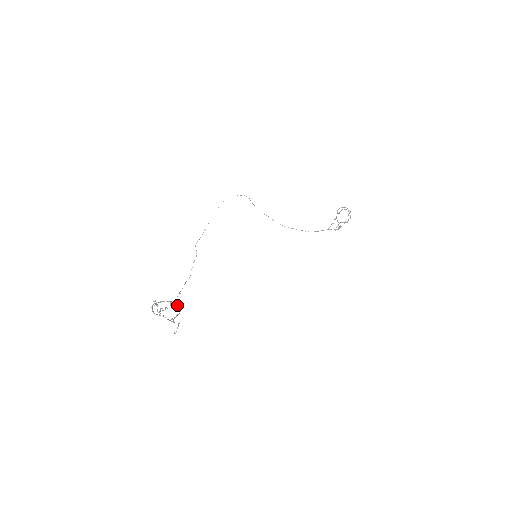
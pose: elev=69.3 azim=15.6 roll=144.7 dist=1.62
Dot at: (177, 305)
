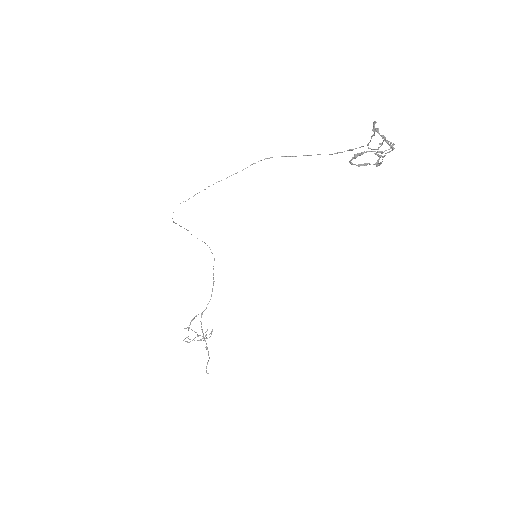
Dot at: (200, 339)
